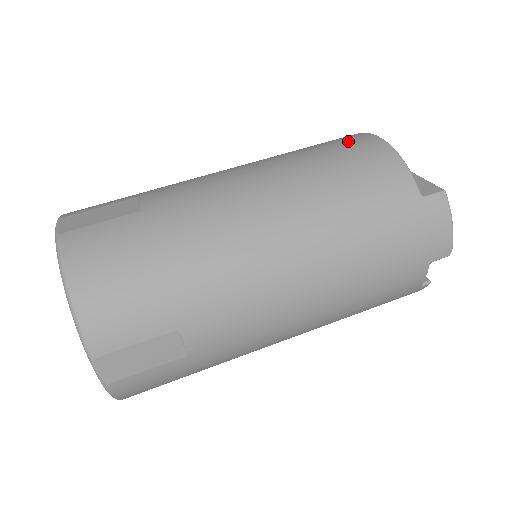
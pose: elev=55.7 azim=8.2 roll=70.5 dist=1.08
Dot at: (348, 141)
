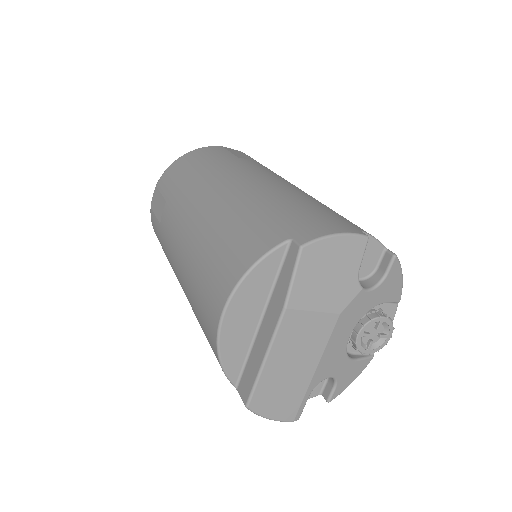
Dot at: (213, 290)
